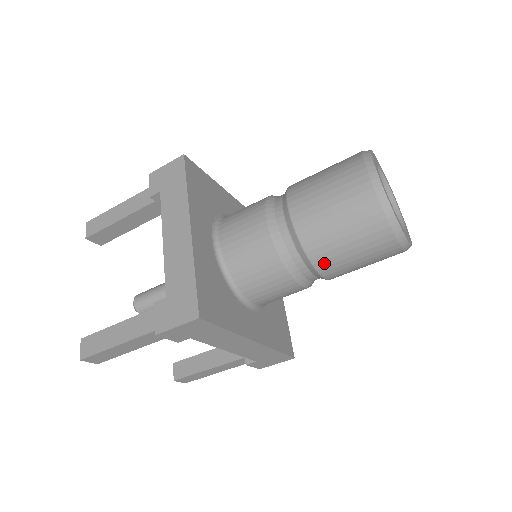
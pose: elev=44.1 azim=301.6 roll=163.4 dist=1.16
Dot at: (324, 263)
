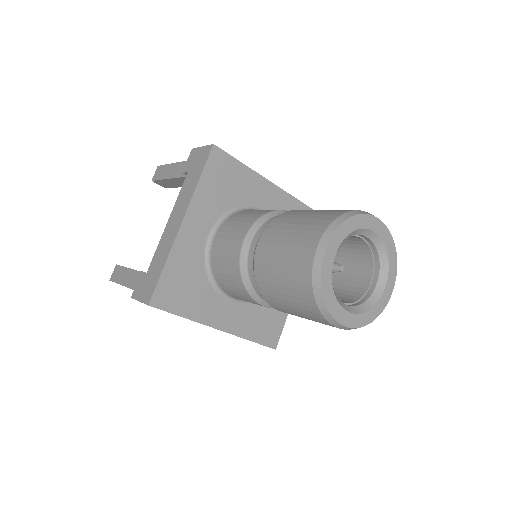
Dot at: occluded
